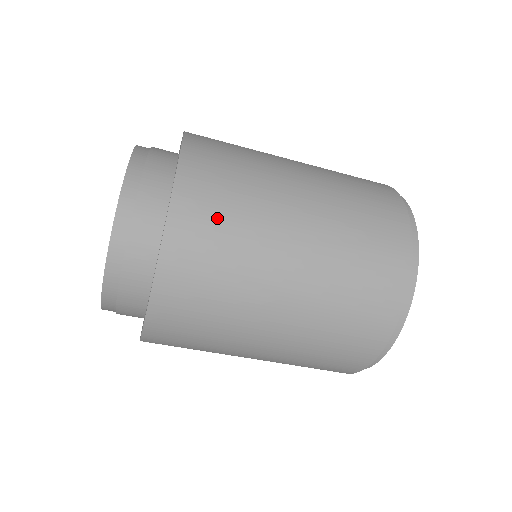
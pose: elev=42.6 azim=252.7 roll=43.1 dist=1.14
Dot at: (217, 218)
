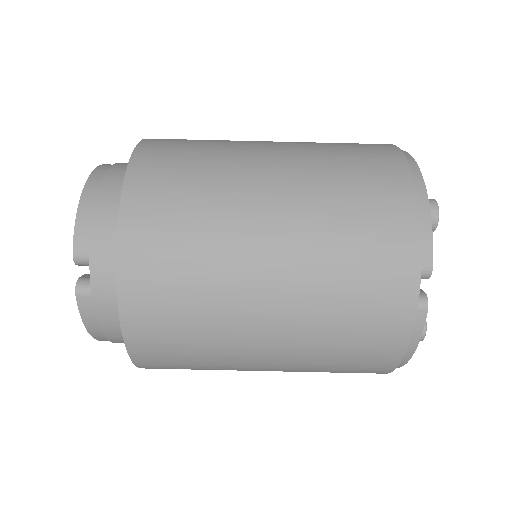
Dot at: occluded
